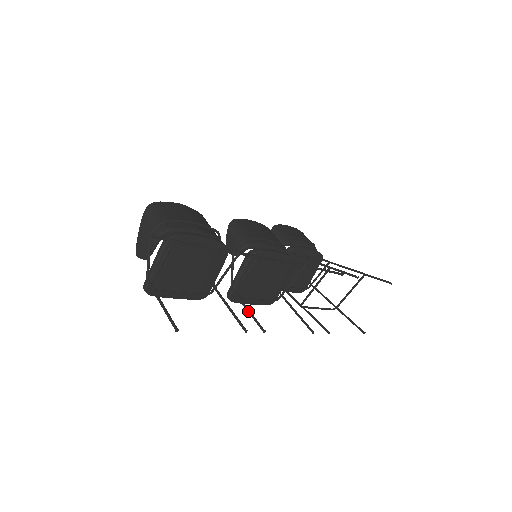
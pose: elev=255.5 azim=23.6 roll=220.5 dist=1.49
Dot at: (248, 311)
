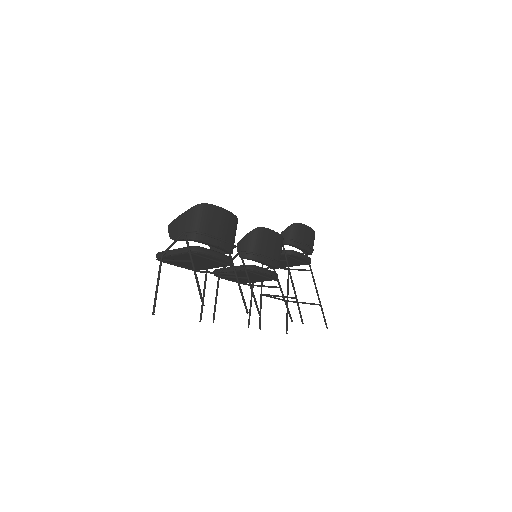
Dot at: (215, 300)
